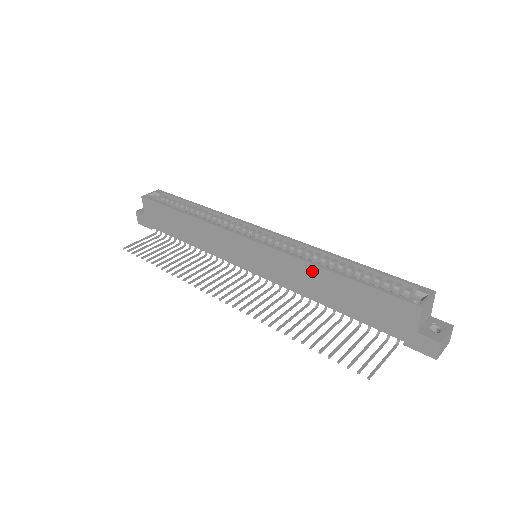
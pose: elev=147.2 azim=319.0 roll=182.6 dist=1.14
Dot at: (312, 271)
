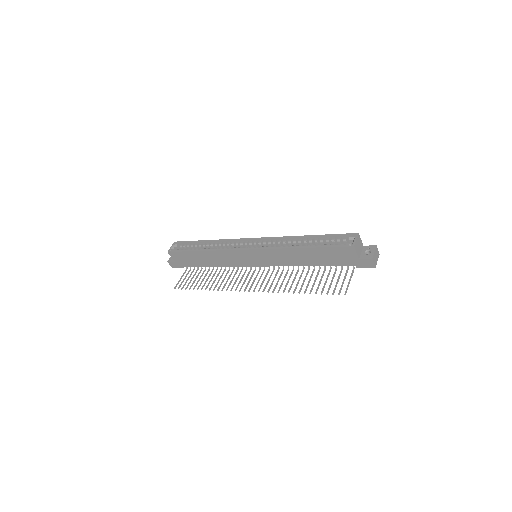
Dot at: (291, 252)
